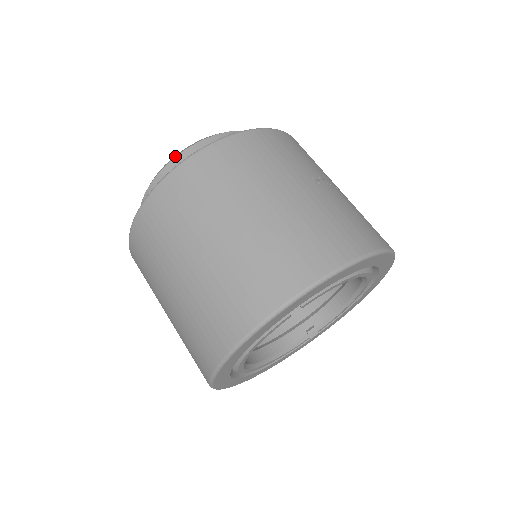
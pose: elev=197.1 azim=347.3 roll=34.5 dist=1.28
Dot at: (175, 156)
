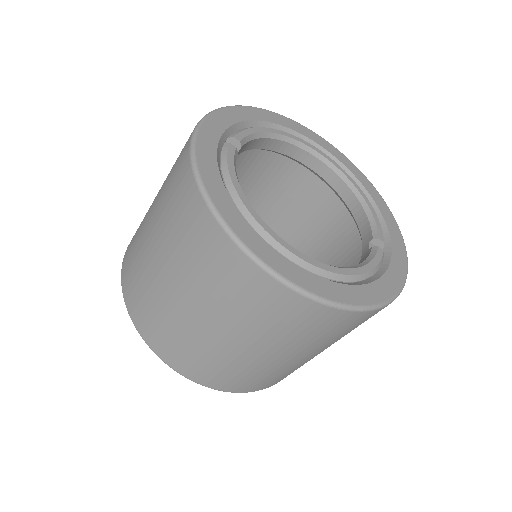
Dot at: occluded
